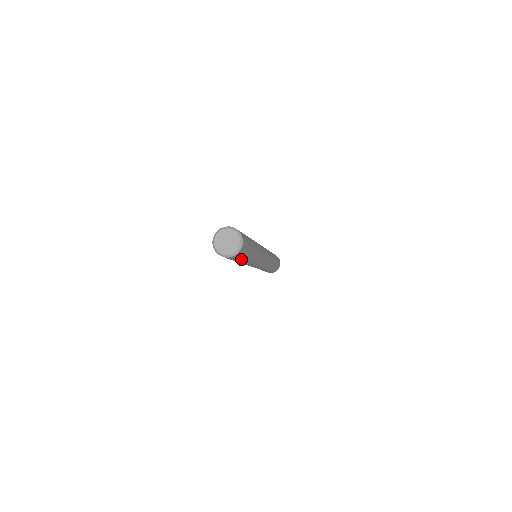
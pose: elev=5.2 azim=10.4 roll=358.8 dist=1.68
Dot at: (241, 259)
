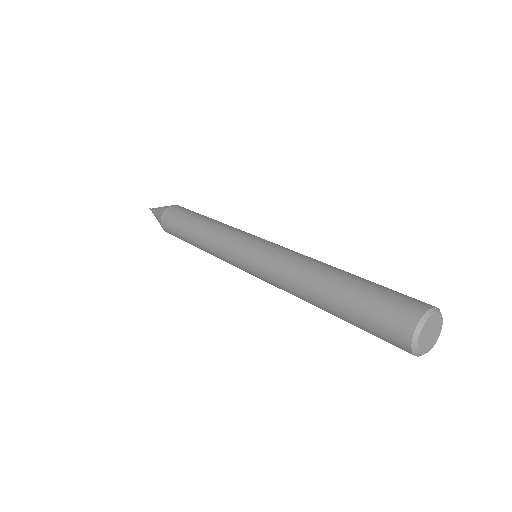
Dot at: occluded
